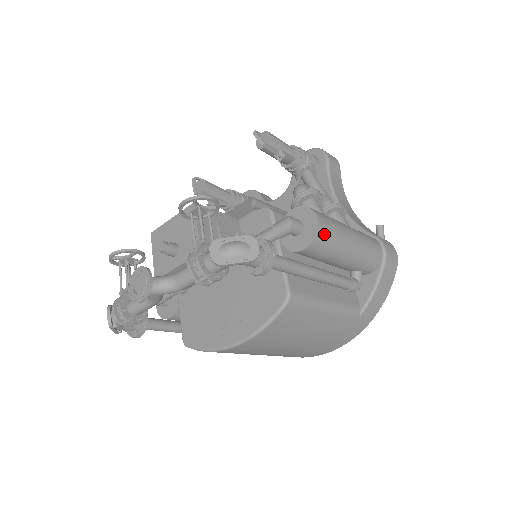
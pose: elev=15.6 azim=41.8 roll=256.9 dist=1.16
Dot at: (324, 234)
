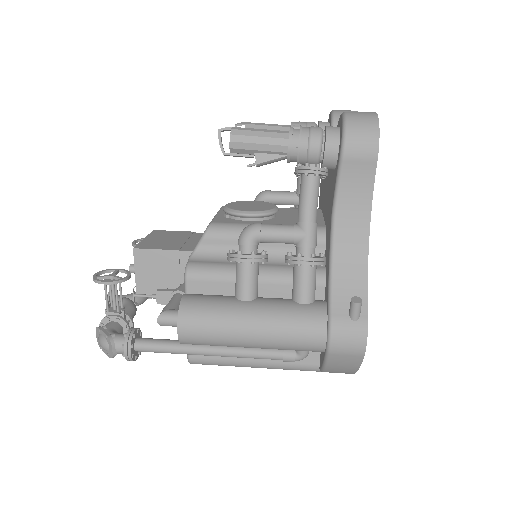
Dot at: (192, 341)
